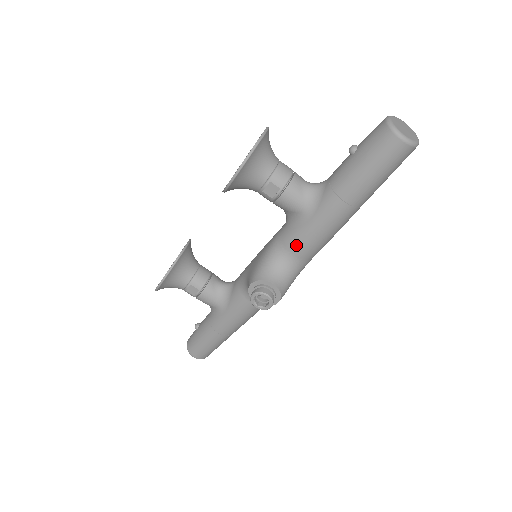
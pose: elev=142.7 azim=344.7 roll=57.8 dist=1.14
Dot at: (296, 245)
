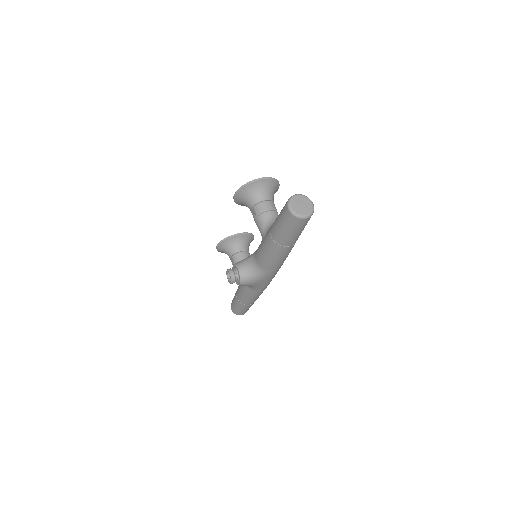
Dot at: (257, 254)
